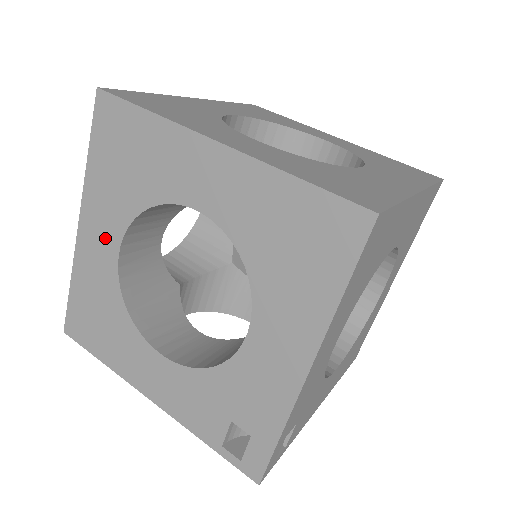
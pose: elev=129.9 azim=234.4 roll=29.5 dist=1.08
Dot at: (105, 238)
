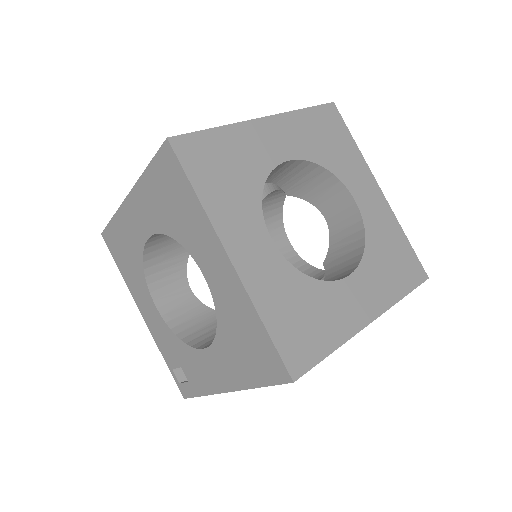
Dot at: (142, 222)
